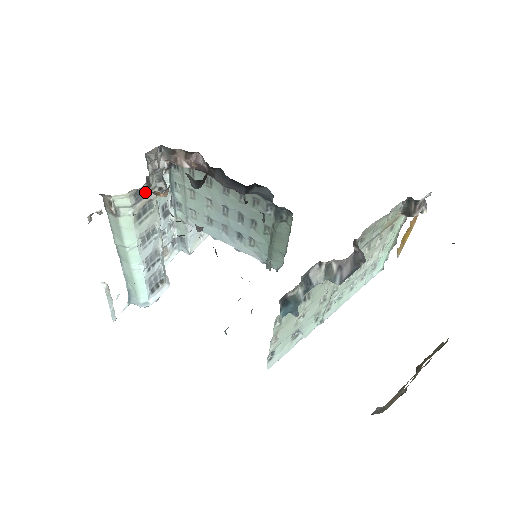
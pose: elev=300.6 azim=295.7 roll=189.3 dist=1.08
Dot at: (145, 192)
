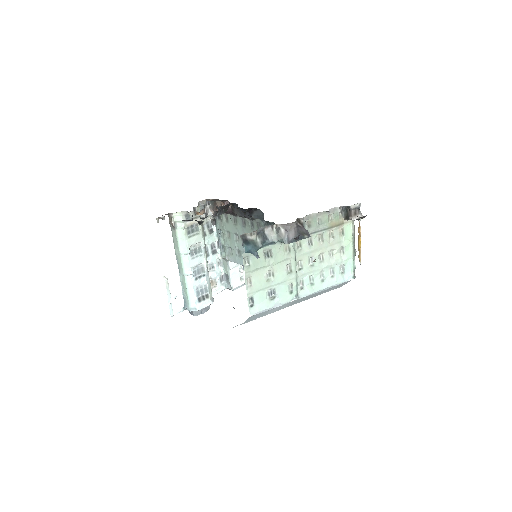
Dot at: (193, 217)
